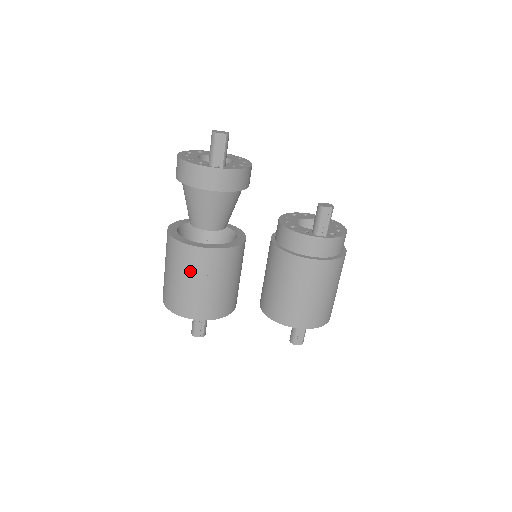
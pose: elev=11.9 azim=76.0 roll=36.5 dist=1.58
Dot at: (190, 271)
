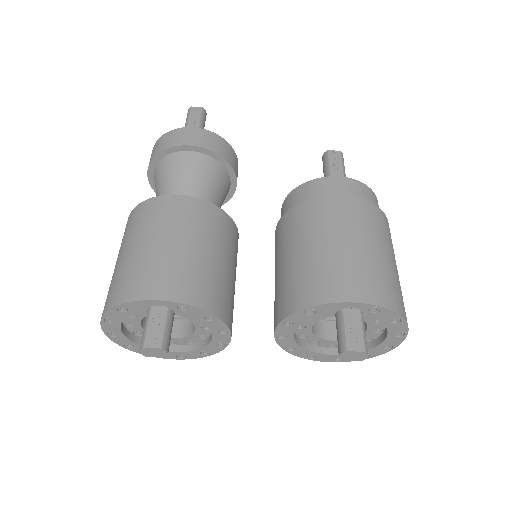
Dot at: (148, 228)
